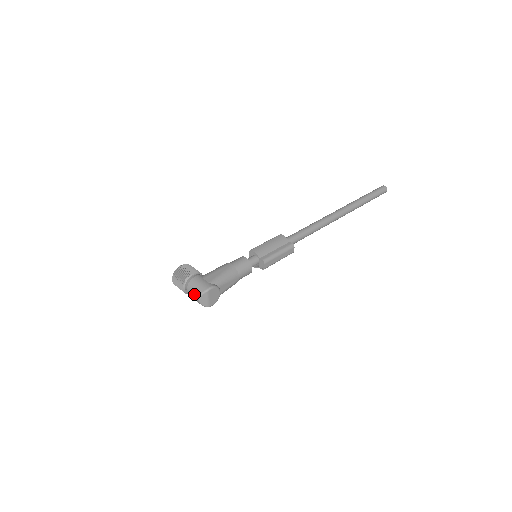
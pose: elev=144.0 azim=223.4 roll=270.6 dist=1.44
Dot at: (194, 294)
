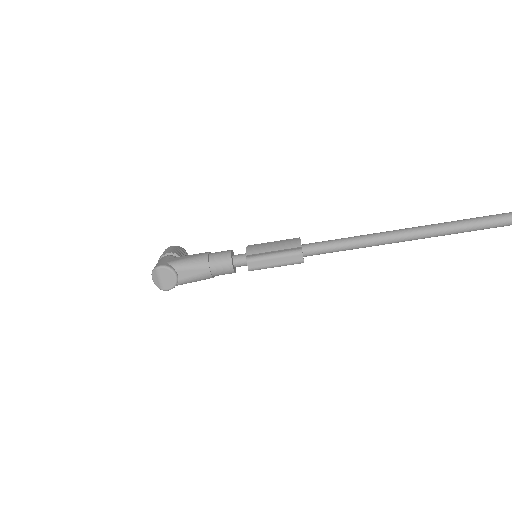
Dot at: occluded
